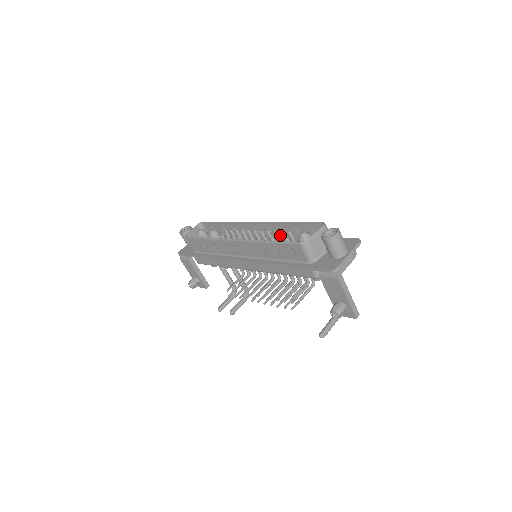
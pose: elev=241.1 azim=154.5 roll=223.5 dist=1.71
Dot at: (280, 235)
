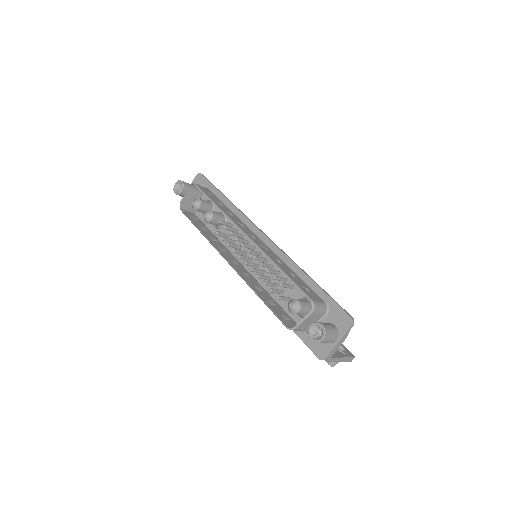
Dot at: occluded
